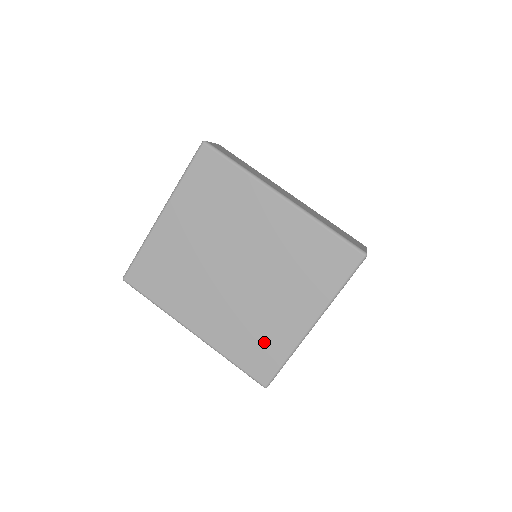
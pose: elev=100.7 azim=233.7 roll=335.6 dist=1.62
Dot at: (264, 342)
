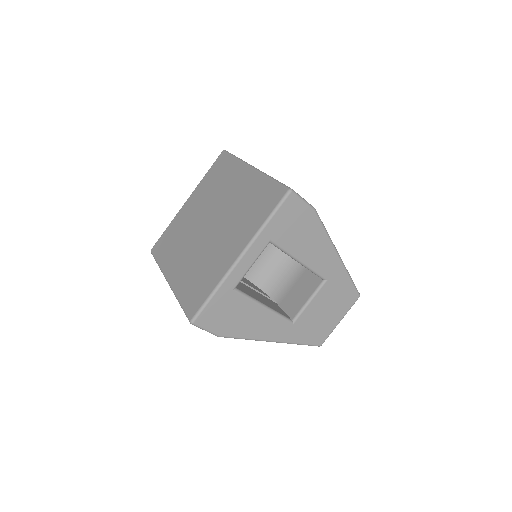
Dot at: (204, 279)
